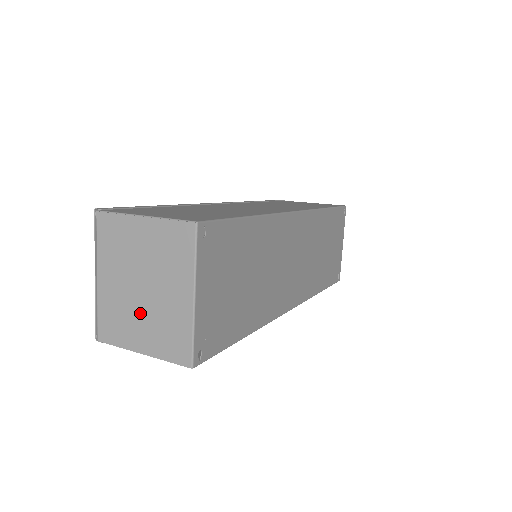
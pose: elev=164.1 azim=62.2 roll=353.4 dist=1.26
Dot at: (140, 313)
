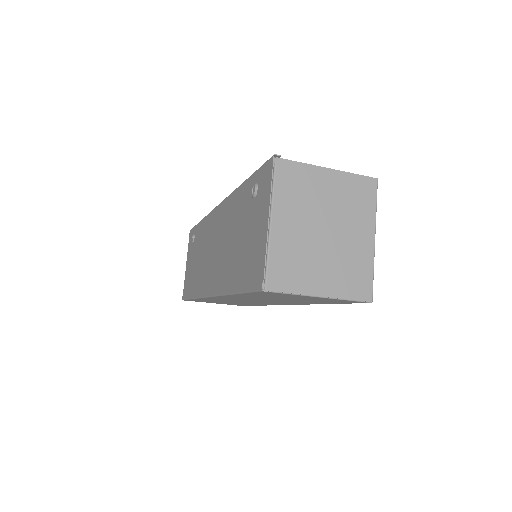
Dot at: (322, 256)
